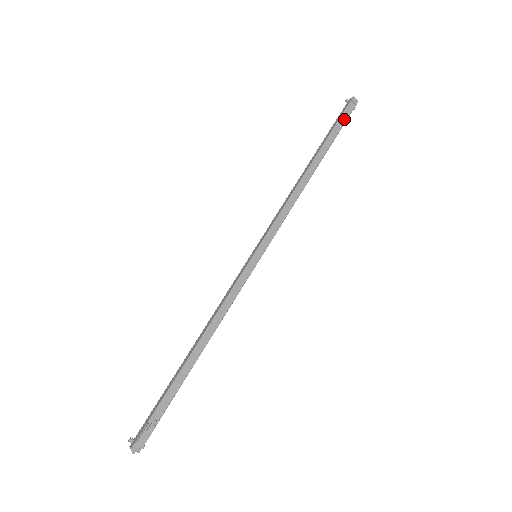
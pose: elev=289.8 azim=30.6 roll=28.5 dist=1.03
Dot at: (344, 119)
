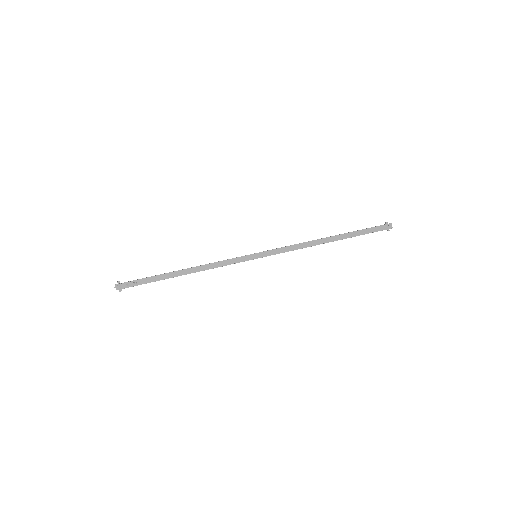
Dot at: (374, 230)
